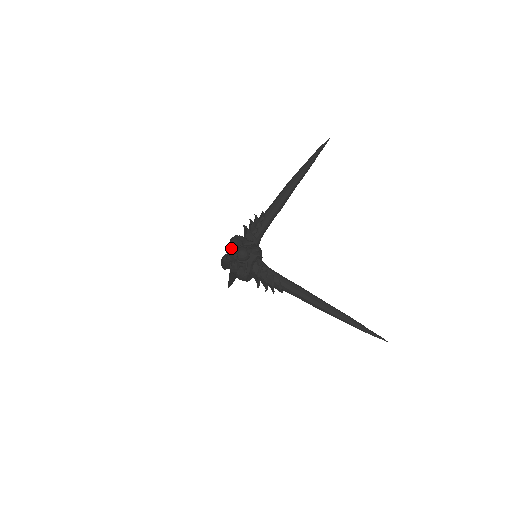
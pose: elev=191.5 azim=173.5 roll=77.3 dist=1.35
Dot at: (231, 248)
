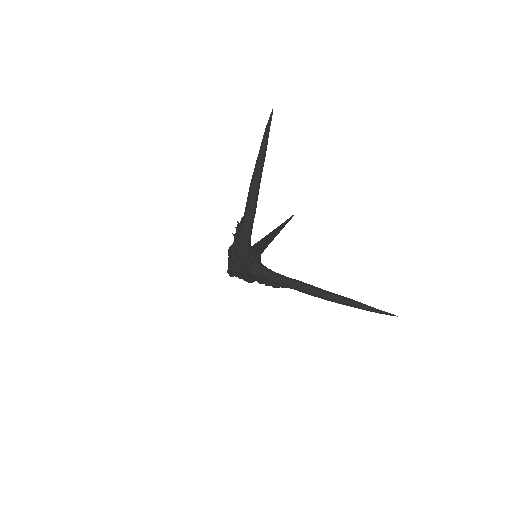
Dot at: (228, 264)
